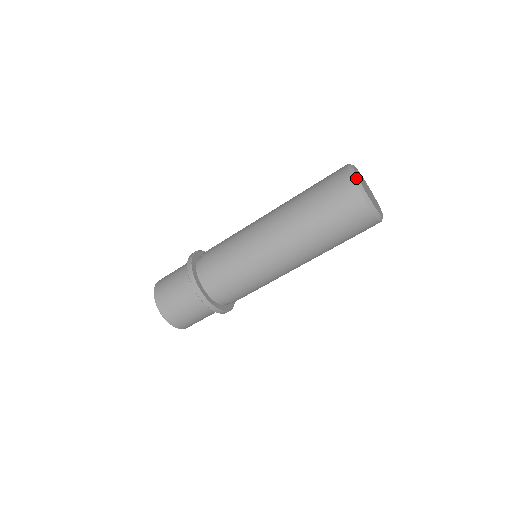
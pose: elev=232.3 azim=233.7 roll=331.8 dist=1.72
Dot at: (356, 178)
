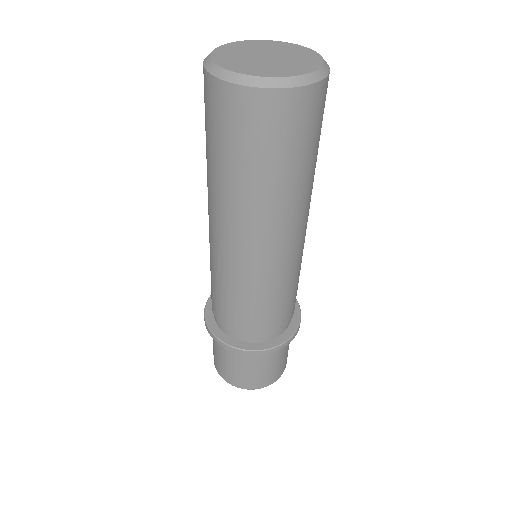
Dot at: (210, 53)
